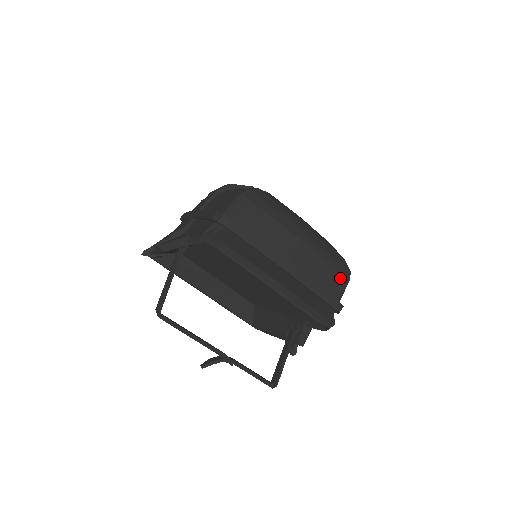
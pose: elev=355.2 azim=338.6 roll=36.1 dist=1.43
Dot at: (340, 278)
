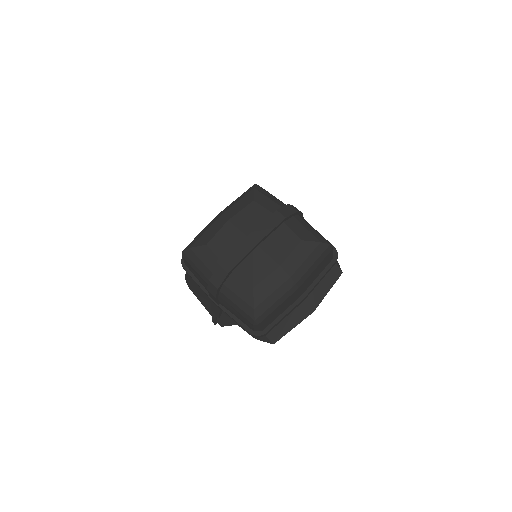
Dot at: (328, 256)
